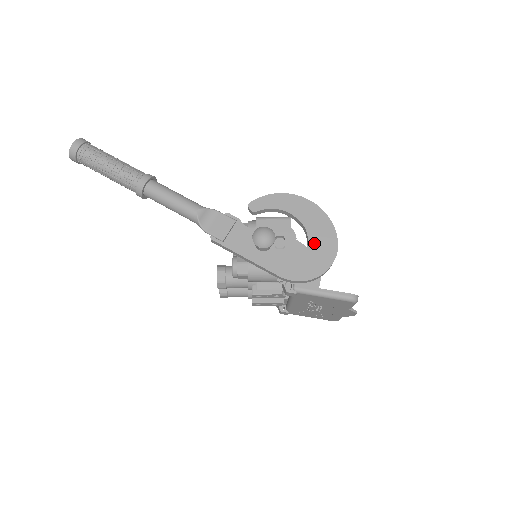
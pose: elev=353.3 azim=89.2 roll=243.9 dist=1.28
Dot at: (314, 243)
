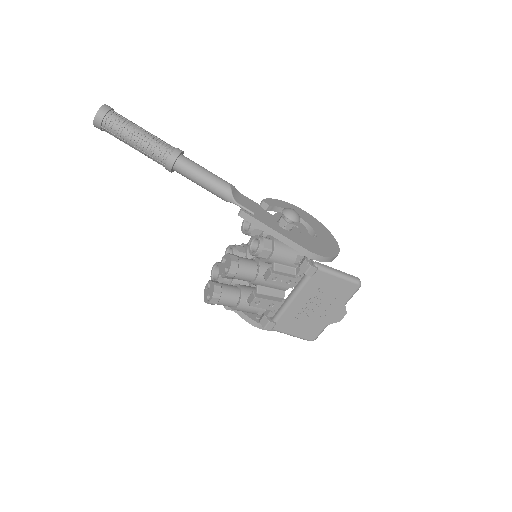
Dot at: (321, 236)
